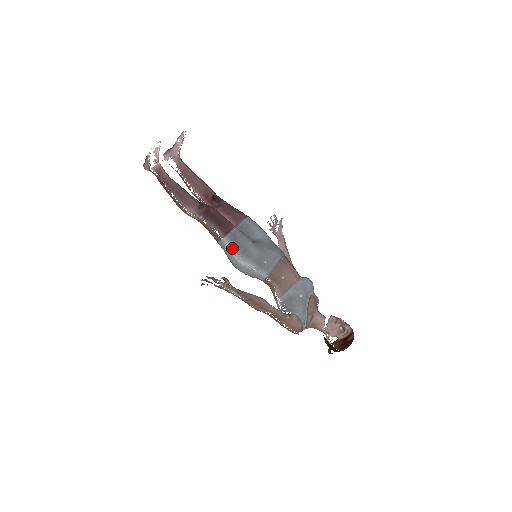
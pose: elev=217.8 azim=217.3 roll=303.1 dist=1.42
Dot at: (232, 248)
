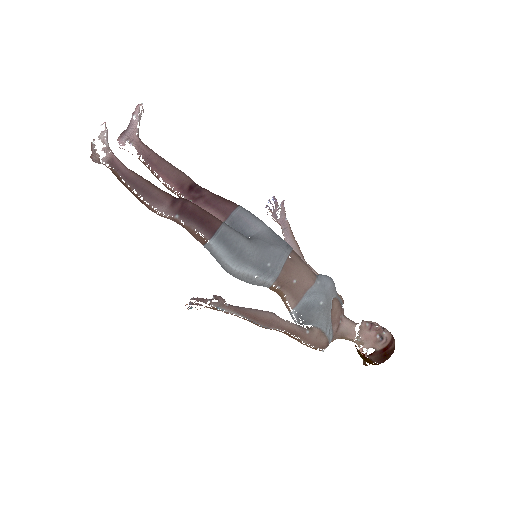
Dot at: (223, 252)
